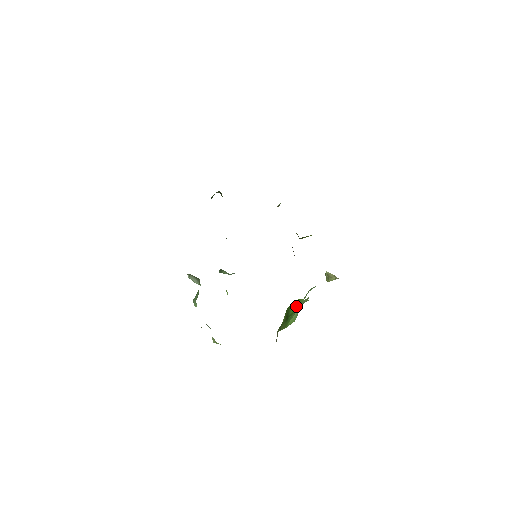
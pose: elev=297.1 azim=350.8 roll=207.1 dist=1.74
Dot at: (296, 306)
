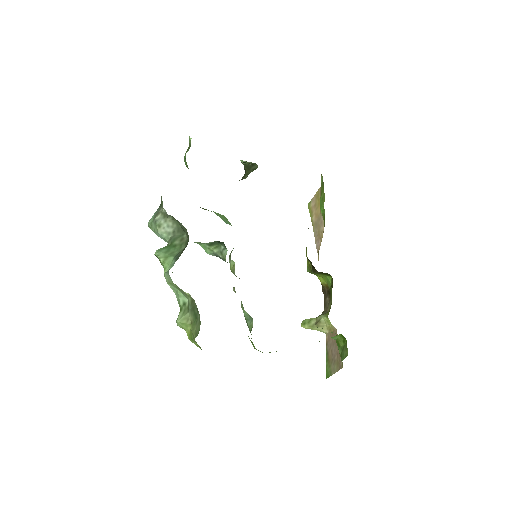
Dot at: occluded
